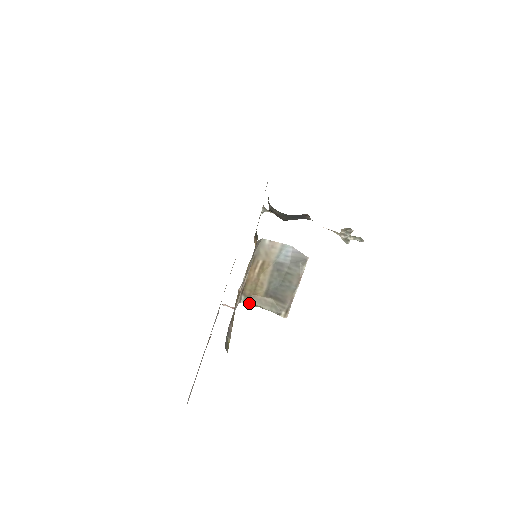
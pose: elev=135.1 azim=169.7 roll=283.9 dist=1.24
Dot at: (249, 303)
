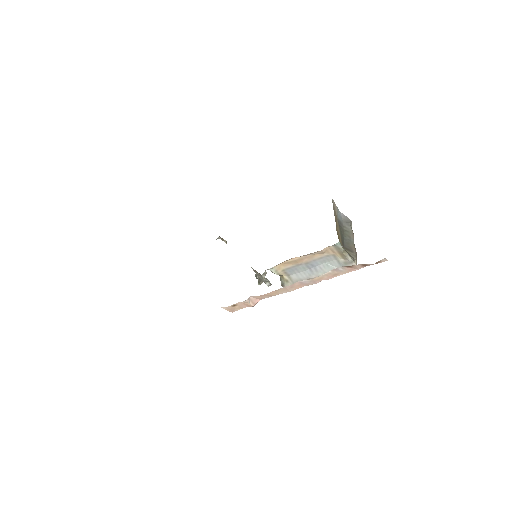
Dot at: (341, 245)
